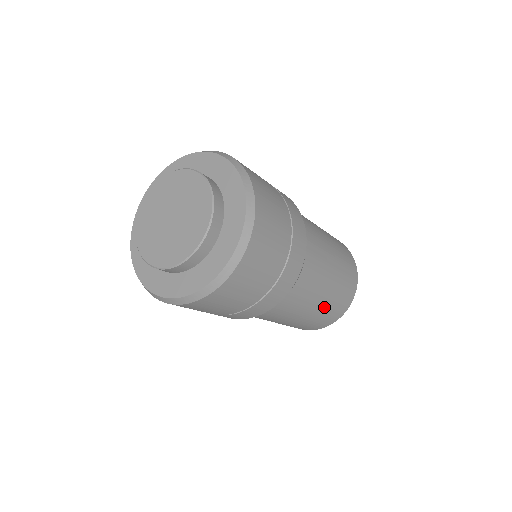
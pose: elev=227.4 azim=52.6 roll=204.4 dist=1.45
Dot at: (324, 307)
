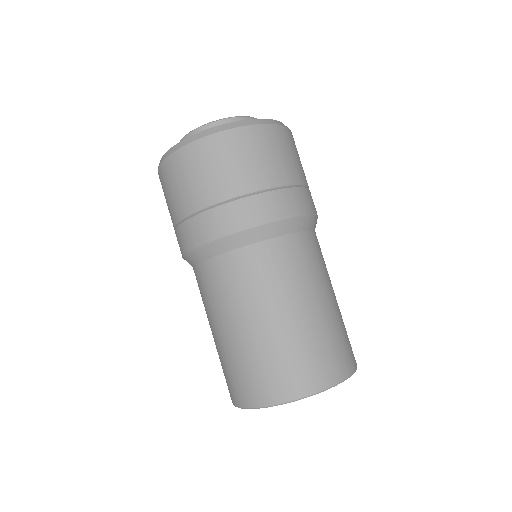
Dot at: (302, 330)
